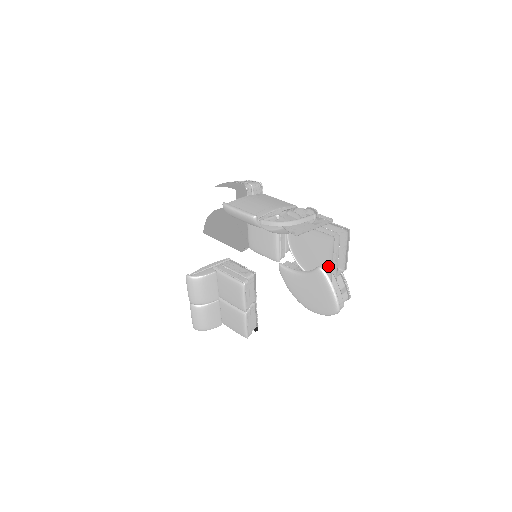
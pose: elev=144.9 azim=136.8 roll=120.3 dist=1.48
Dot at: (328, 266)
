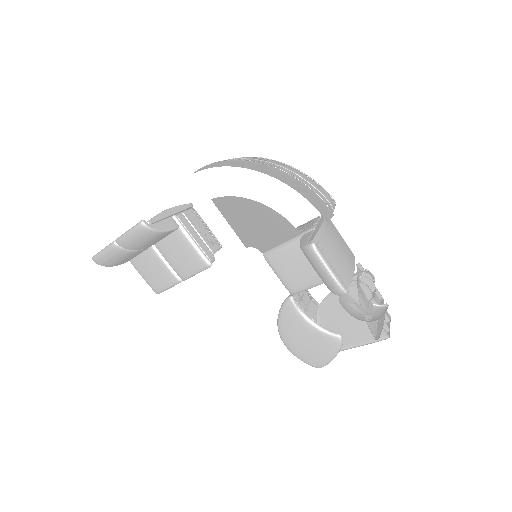
Dot at: (351, 342)
